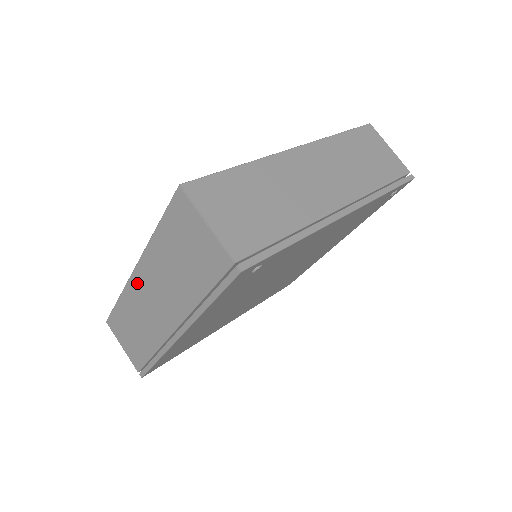
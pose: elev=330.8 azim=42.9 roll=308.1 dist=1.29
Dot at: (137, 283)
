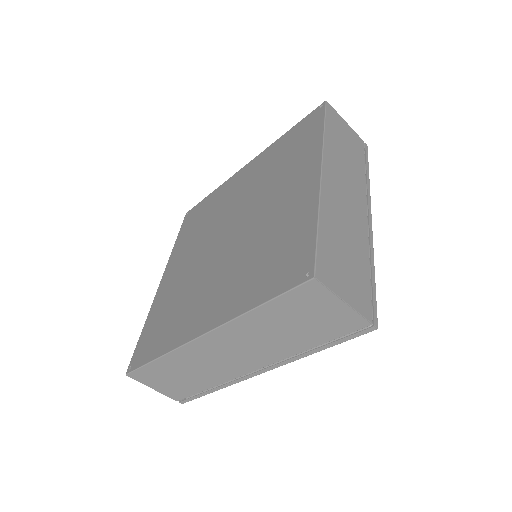
Dot at: (204, 345)
